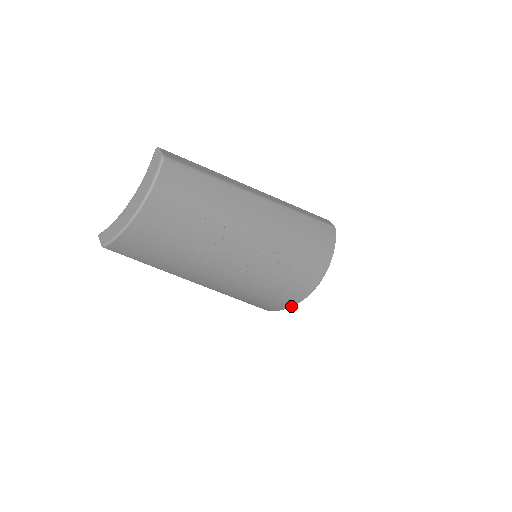
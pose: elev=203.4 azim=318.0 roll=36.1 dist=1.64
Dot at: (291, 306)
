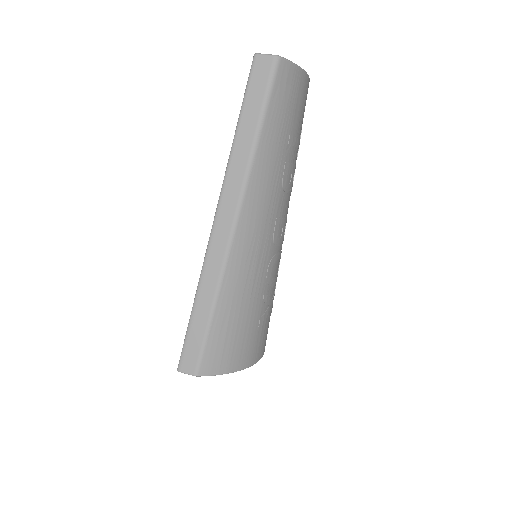
Dot at: (241, 368)
